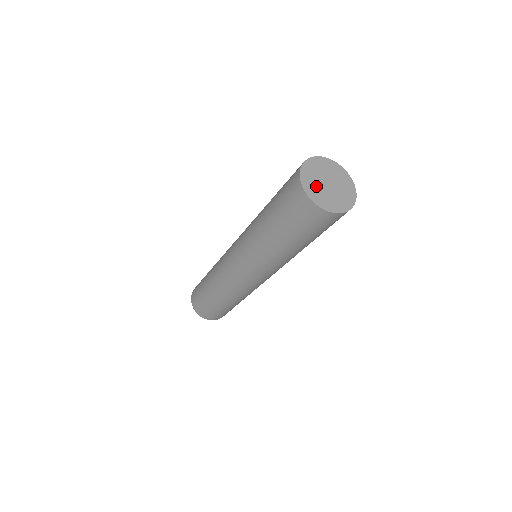
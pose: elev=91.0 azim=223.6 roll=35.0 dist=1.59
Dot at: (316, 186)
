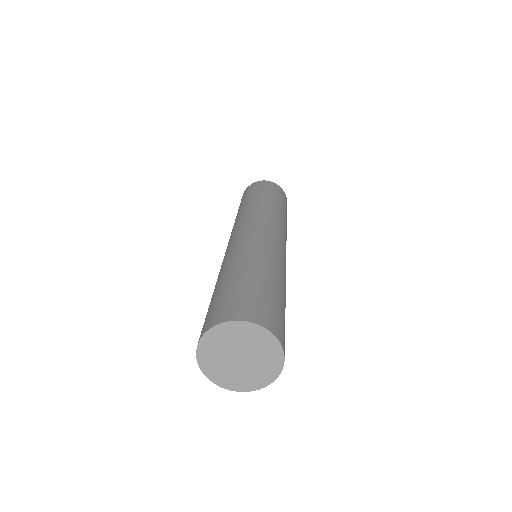
Dot at: (219, 350)
